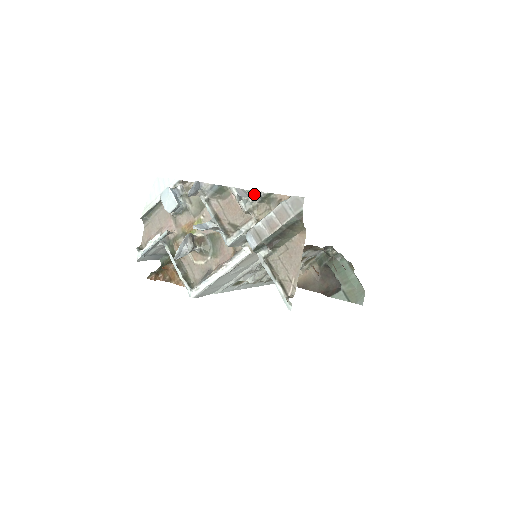
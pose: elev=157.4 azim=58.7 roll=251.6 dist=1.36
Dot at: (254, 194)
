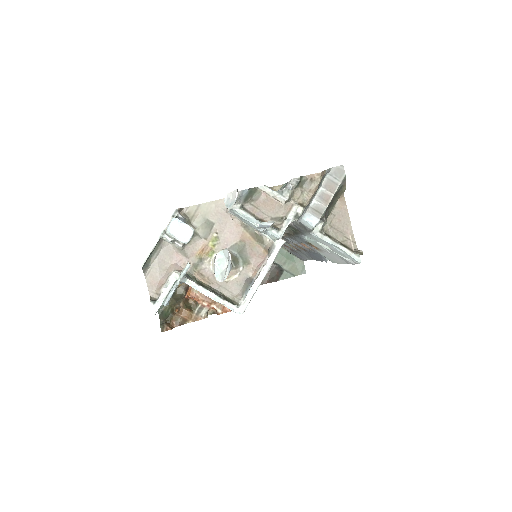
Dot at: occluded
